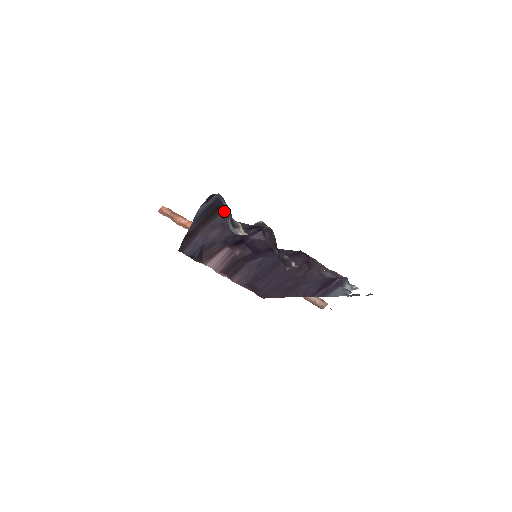
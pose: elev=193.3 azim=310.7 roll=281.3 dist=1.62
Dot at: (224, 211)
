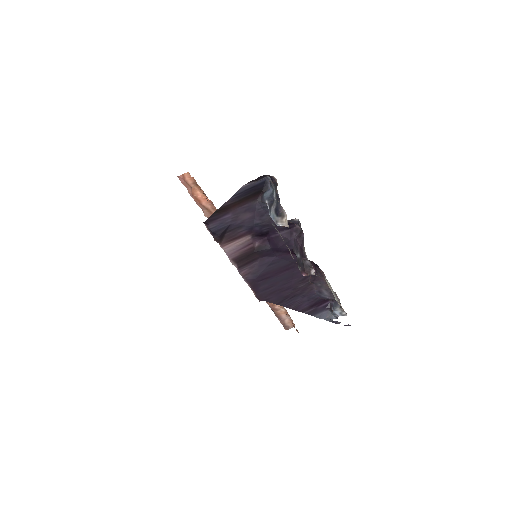
Dot at: (268, 196)
